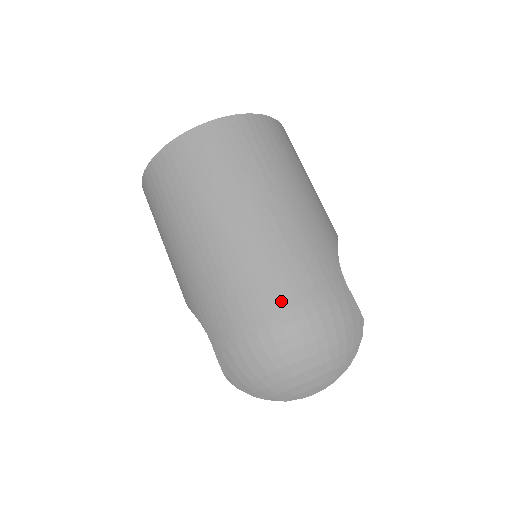
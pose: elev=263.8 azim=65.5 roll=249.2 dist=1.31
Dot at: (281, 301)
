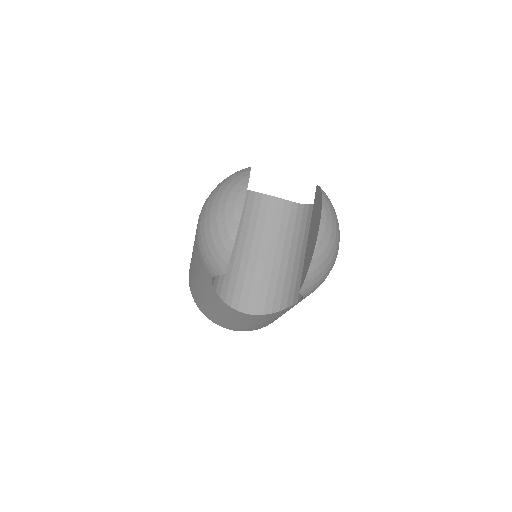
Dot at: occluded
